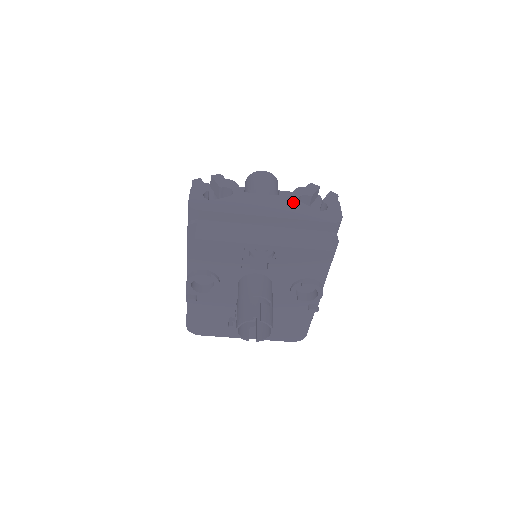
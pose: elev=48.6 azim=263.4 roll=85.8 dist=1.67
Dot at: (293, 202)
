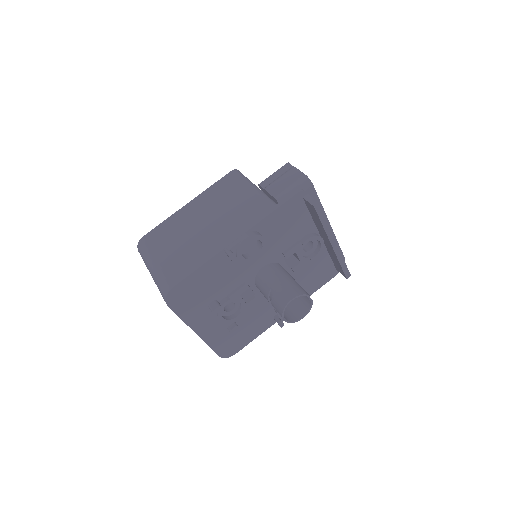
Dot at: occluded
